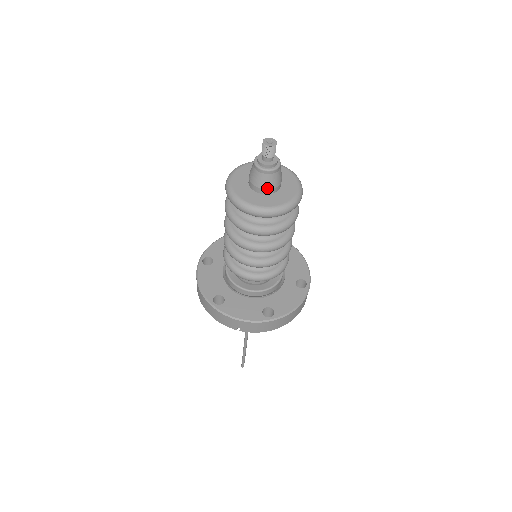
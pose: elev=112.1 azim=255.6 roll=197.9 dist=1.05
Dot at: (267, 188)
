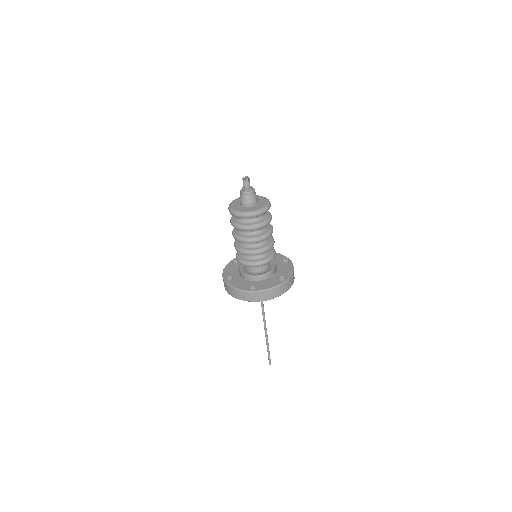
Dot at: (245, 203)
